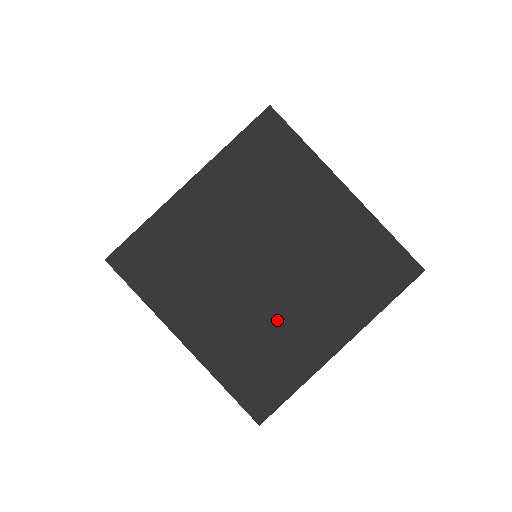
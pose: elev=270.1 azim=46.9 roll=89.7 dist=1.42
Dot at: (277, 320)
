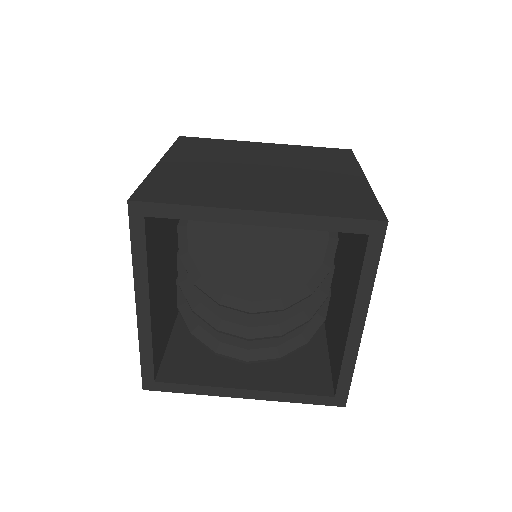
Dot at: (232, 183)
